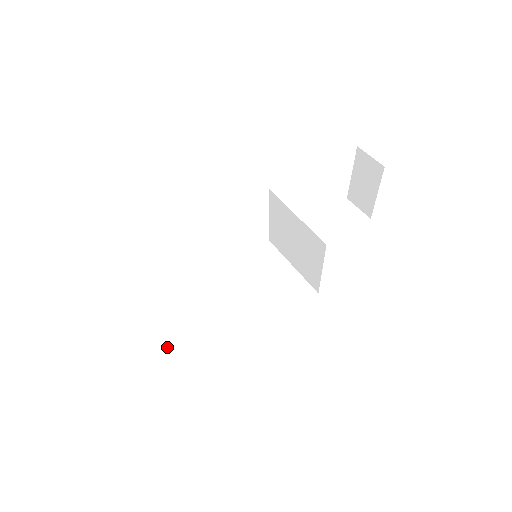
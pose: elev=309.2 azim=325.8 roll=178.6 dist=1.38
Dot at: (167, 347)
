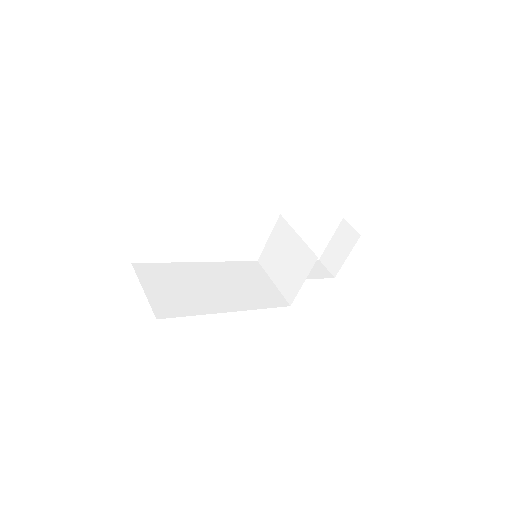
Dot at: (165, 294)
